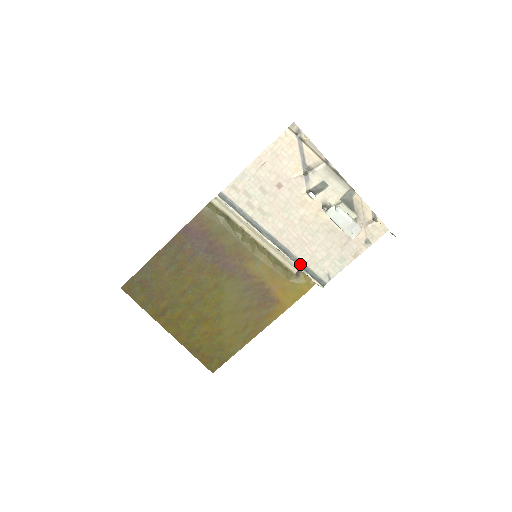
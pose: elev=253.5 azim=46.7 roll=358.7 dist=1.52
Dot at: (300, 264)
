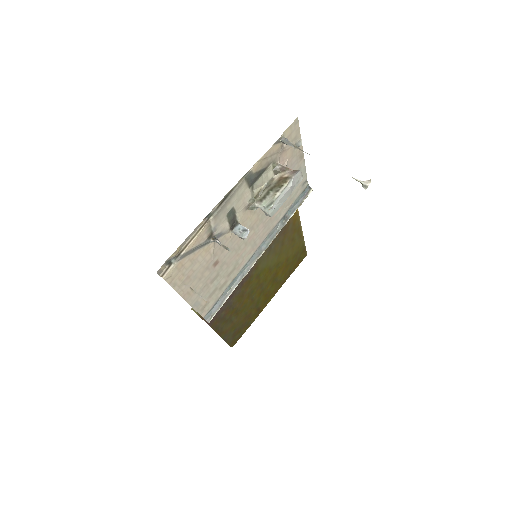
Dot at: (285, 218)
